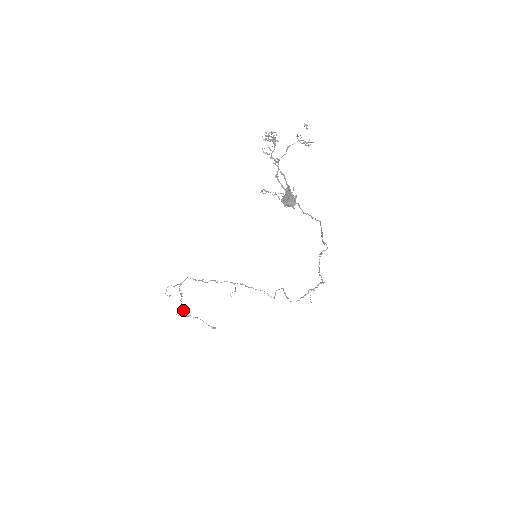
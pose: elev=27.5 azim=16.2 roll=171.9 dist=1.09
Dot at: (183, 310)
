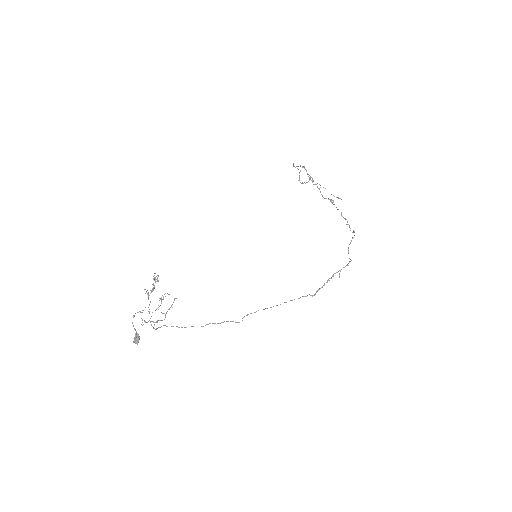
Dot at: occluded
